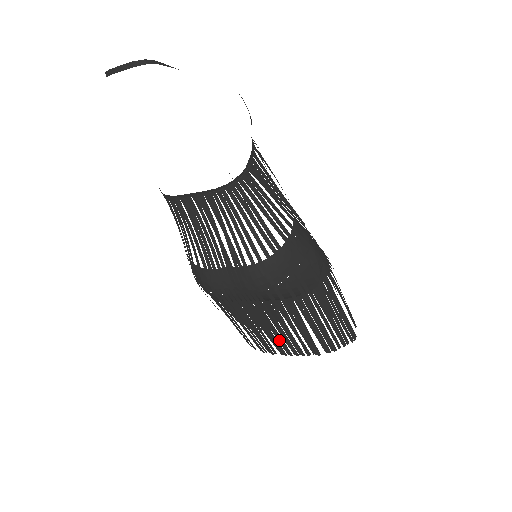
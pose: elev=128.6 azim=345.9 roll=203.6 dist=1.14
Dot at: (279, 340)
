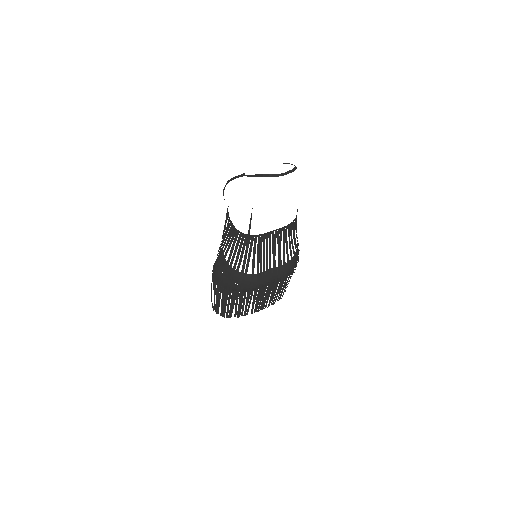
Dot at: (257, 304)
